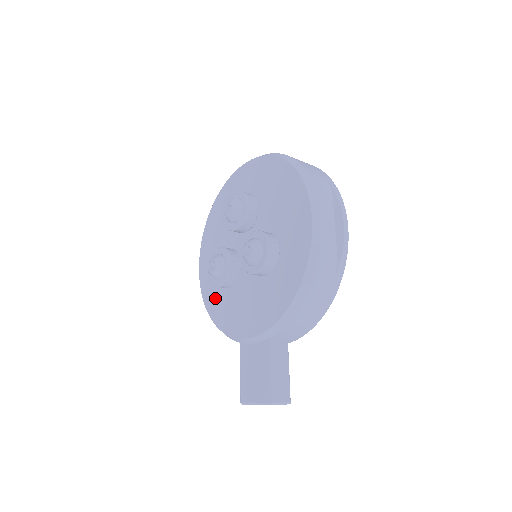
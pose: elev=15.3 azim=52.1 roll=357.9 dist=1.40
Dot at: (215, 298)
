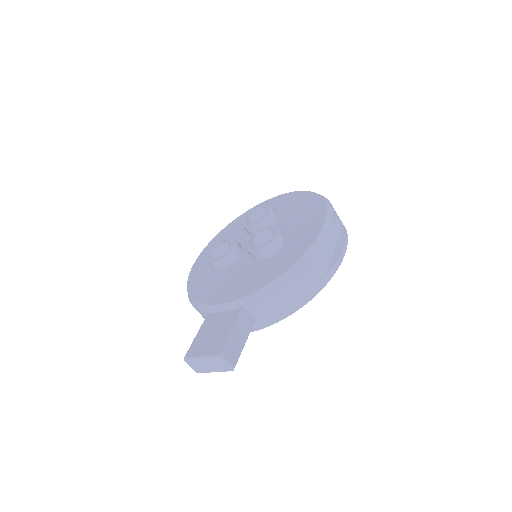
Dot at: (201, 279)
